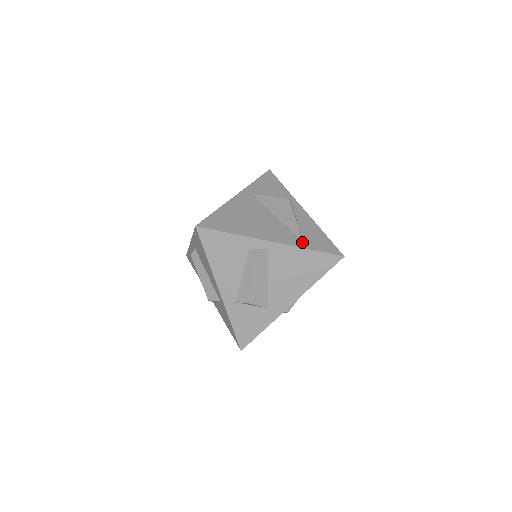
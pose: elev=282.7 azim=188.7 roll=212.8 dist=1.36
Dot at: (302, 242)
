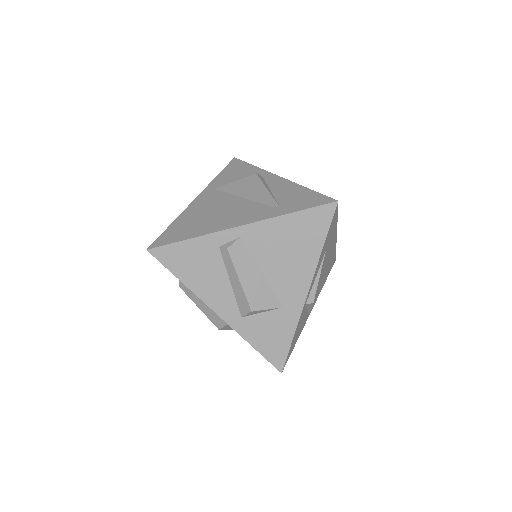
Dot at: (279, 210)
